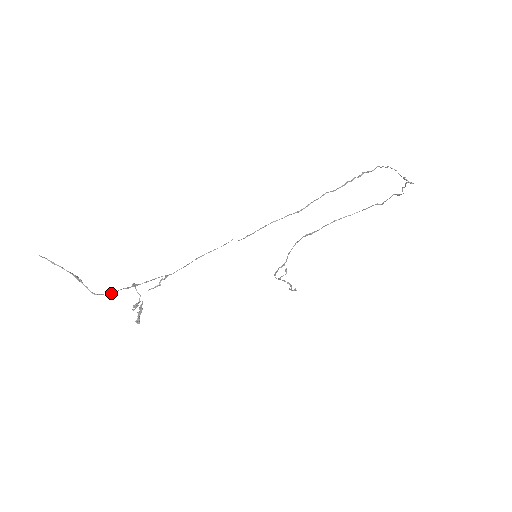
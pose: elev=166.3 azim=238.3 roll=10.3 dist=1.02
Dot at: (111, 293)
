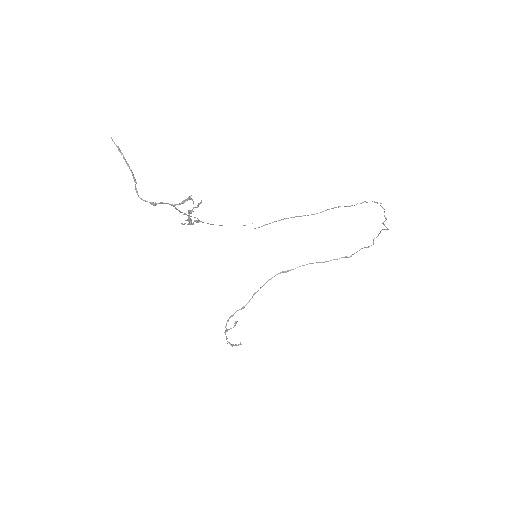
Dot at: (157, 203)
